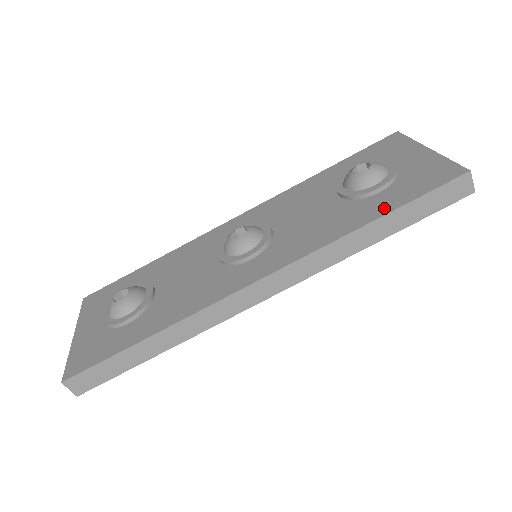
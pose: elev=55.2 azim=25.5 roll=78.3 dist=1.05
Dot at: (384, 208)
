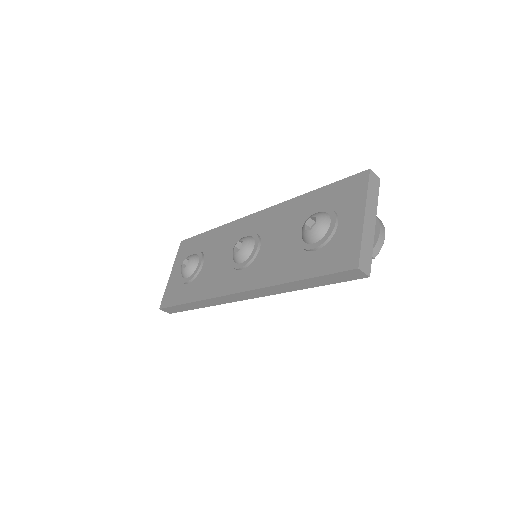
Dot at: (305, 272)
